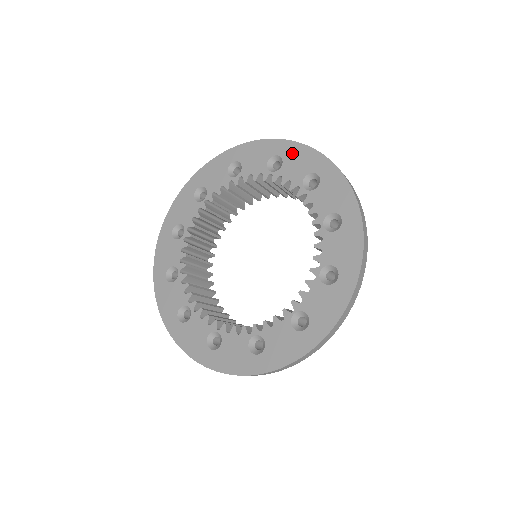
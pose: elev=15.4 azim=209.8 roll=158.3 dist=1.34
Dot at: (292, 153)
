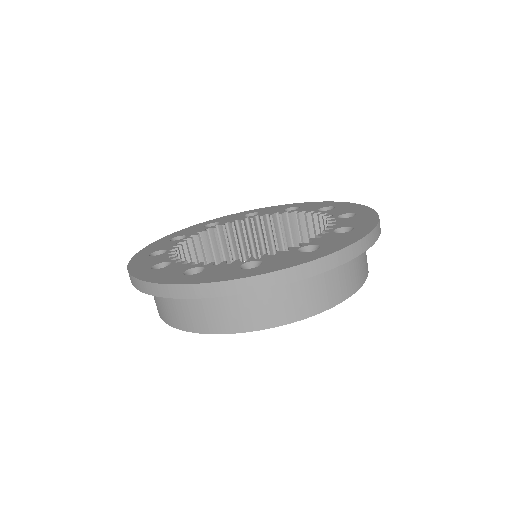
Dot at: (219, 220)
